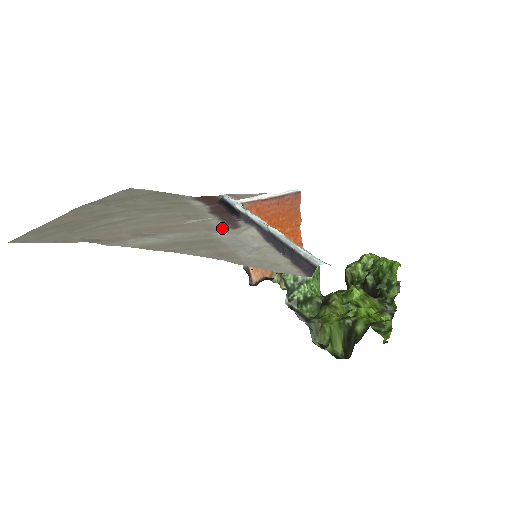
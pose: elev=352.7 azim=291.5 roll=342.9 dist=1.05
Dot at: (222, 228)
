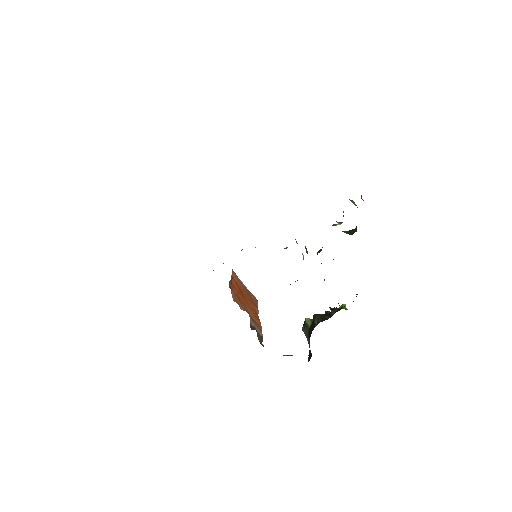
Dot at: occluded
